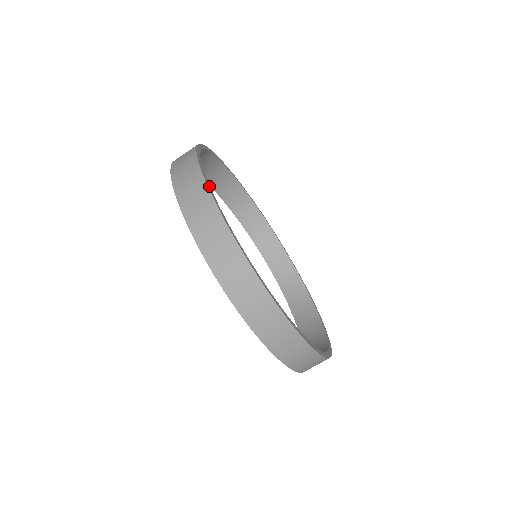
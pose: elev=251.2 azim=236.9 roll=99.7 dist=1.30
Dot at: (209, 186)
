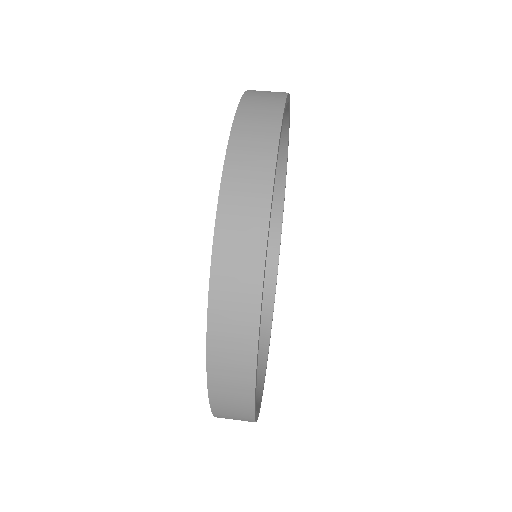
Dot at: (285, 107)
